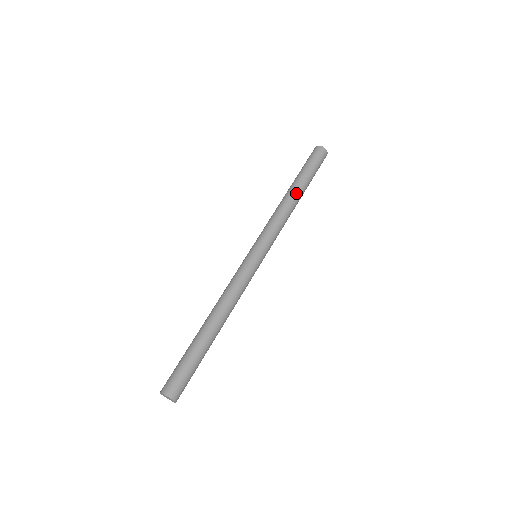
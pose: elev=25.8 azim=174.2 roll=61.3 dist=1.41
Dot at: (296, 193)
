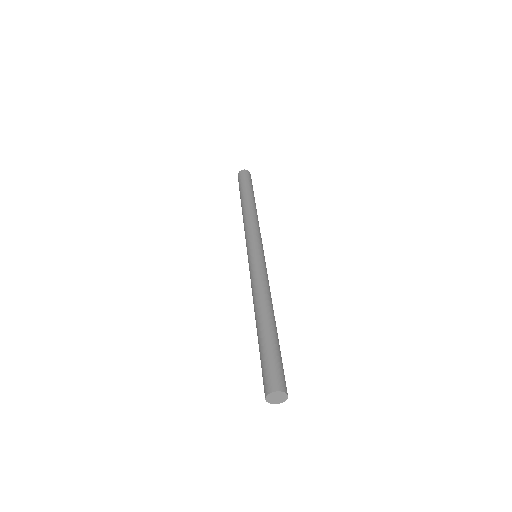
Dot at: (255, 205)
